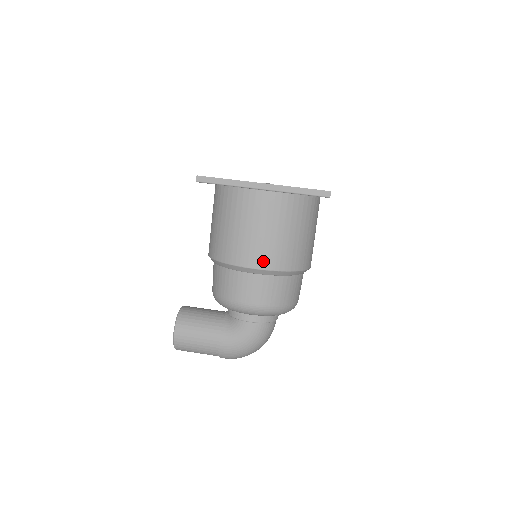
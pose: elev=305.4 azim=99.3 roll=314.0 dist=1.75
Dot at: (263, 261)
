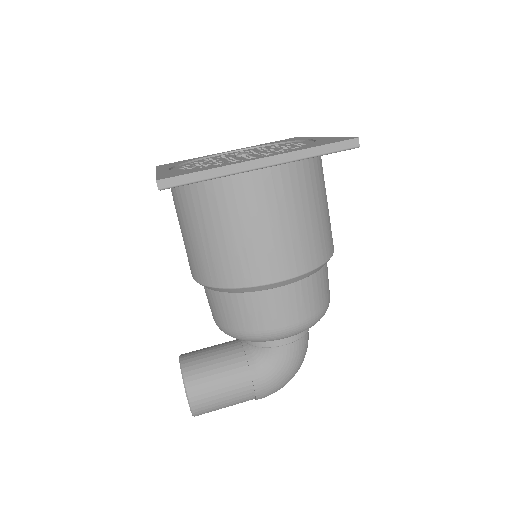
Dot at: (290, 266)
